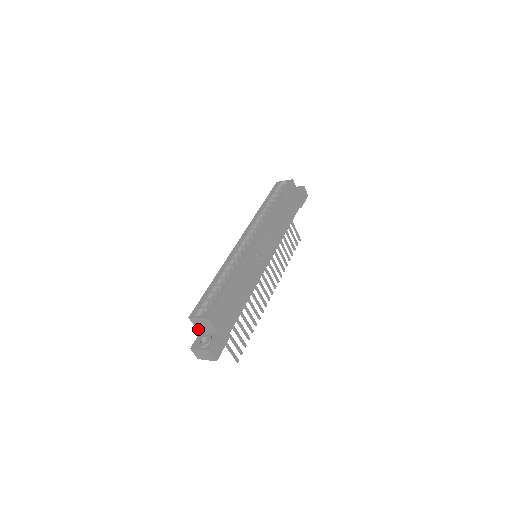
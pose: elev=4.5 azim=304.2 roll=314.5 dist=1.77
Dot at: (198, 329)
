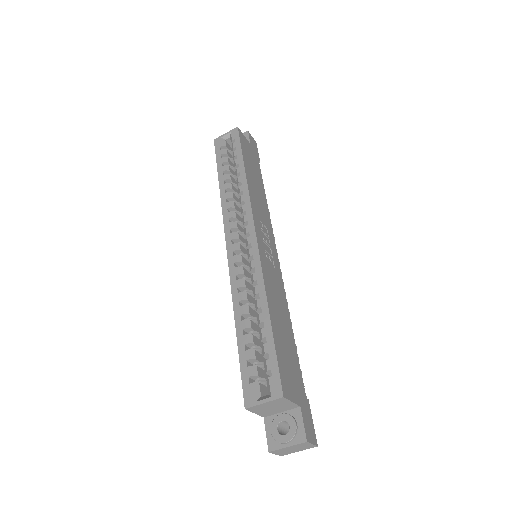
Dot at: (262, 414)
